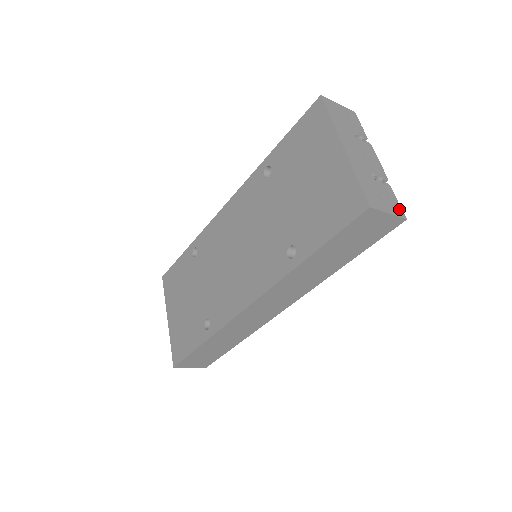
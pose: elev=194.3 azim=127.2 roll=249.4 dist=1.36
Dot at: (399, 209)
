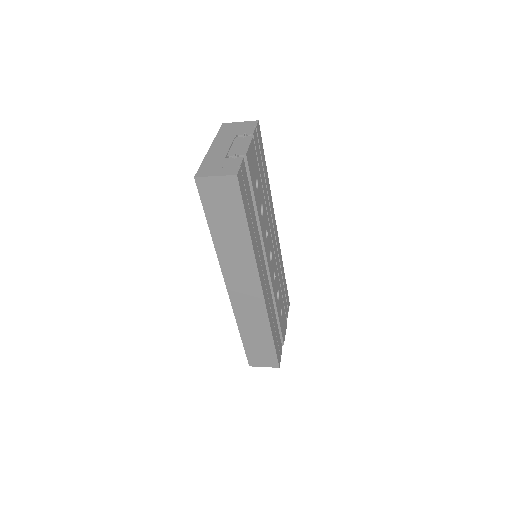
Dot at: (234, 170)
